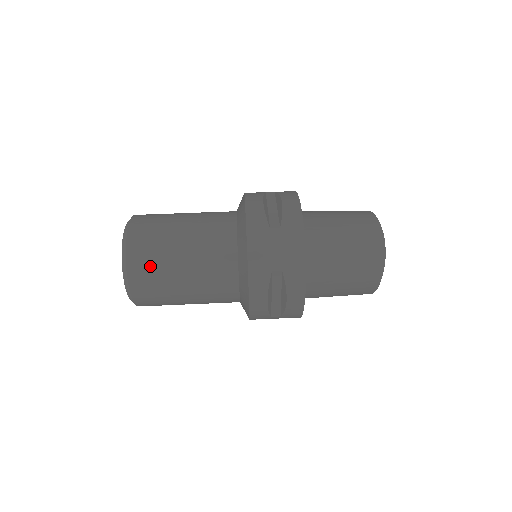
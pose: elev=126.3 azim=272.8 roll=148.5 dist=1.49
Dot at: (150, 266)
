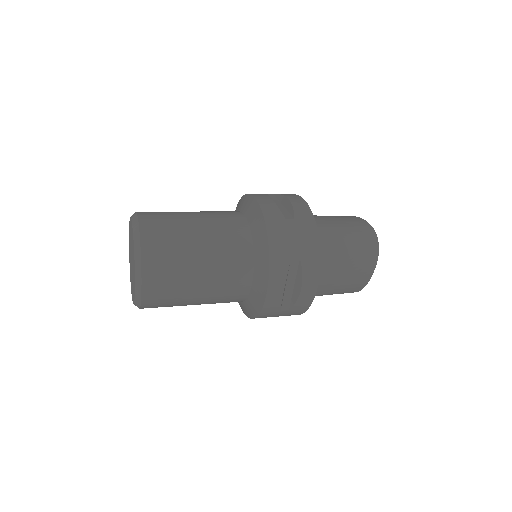
Dot at: (166, 256)
